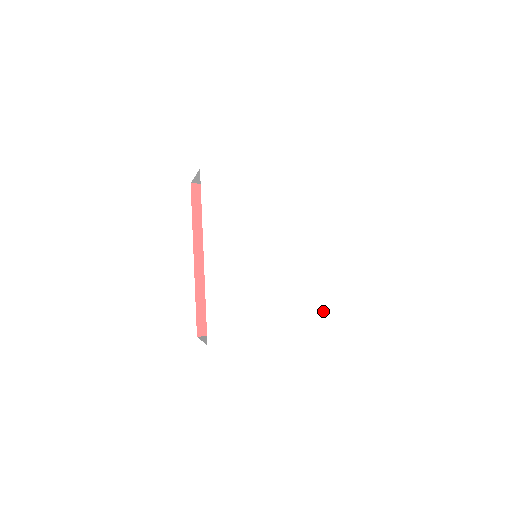
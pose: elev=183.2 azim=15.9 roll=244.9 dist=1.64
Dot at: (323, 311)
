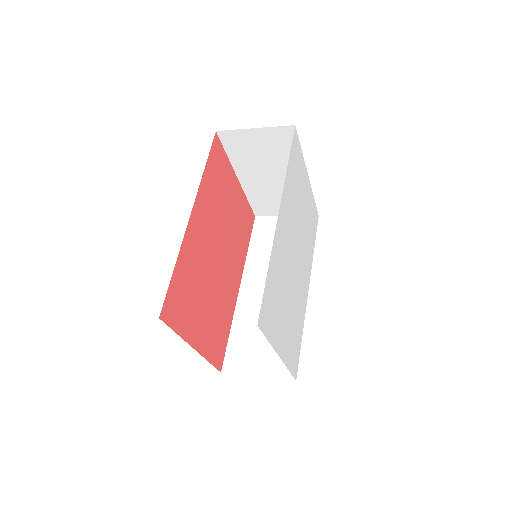
Dot at: (299, 352)
